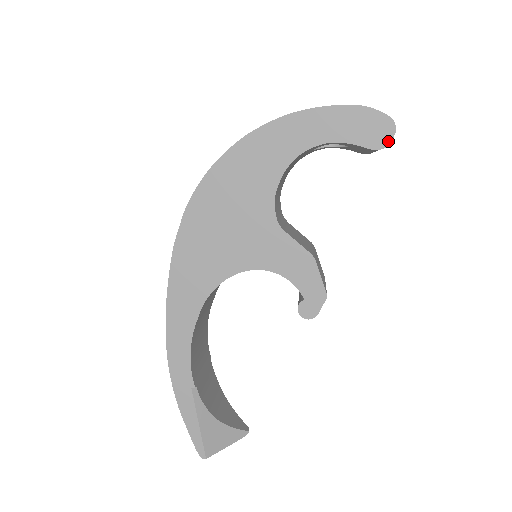
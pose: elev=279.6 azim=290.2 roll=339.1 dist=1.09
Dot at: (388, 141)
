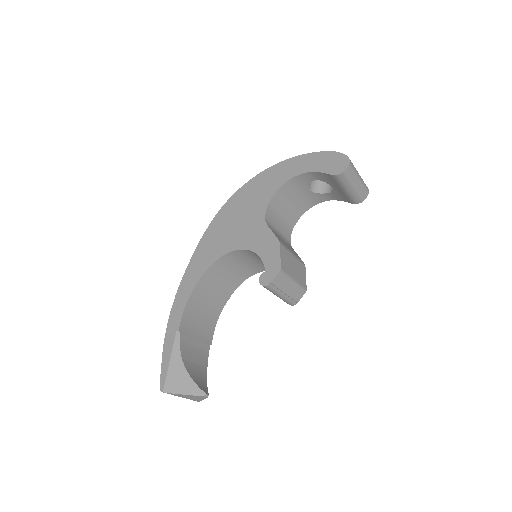
Dot at: (343, 170)
